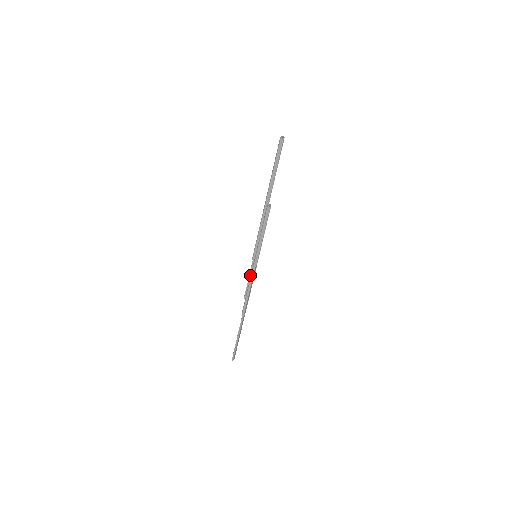
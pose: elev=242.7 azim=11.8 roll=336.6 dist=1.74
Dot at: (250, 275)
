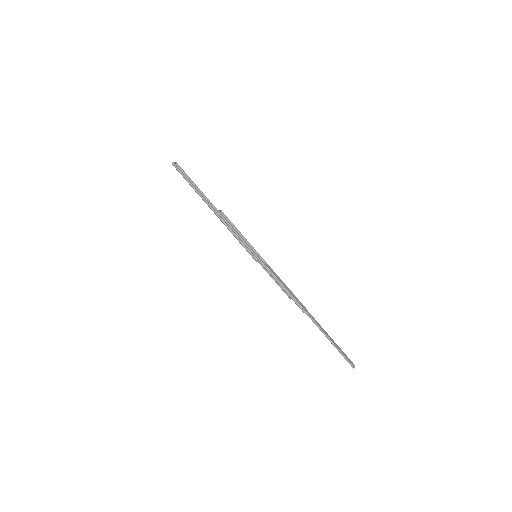
Dot at: (270, 275)
